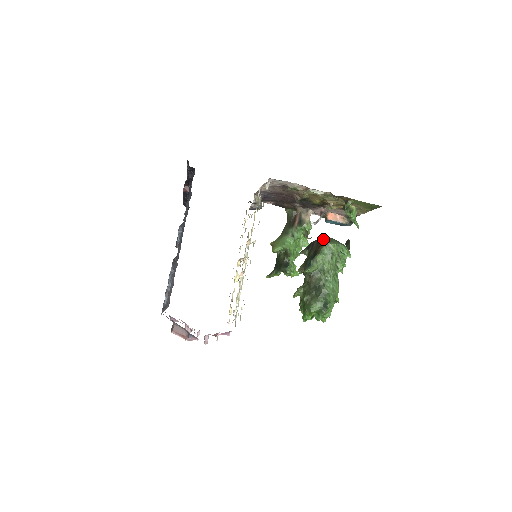
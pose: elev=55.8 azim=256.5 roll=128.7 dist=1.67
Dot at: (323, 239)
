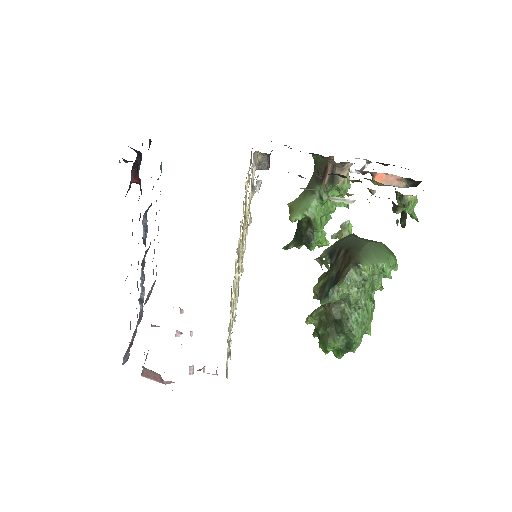
Dot at: (354, 250)
